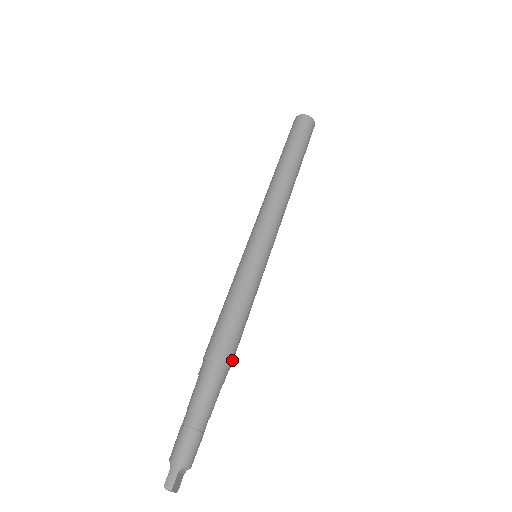
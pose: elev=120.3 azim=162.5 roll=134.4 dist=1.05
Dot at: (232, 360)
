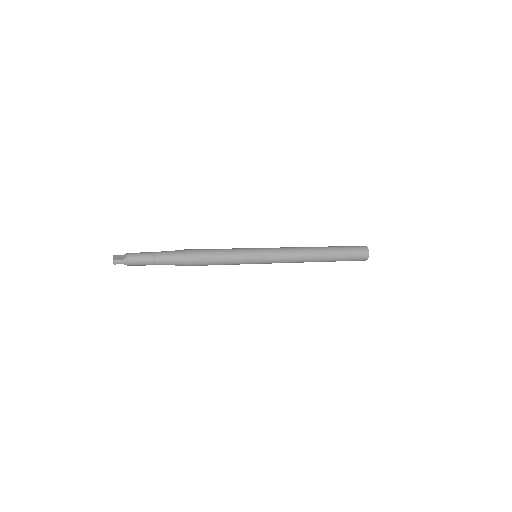
Dot at: (189, 251)
